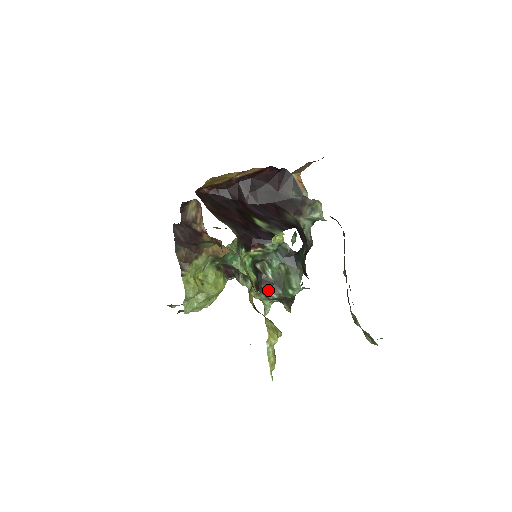
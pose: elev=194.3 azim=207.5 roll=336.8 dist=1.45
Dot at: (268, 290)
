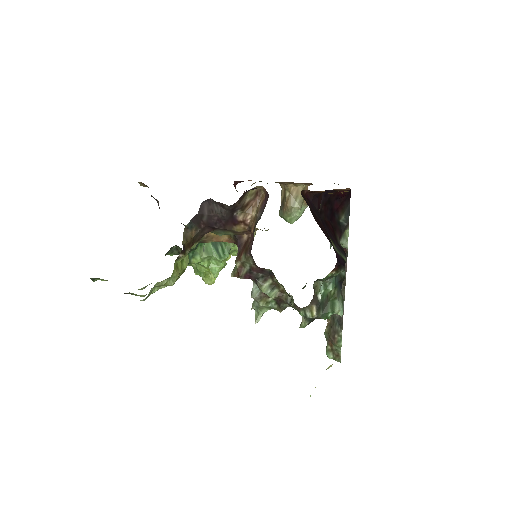
Dot at: (312, 310)
